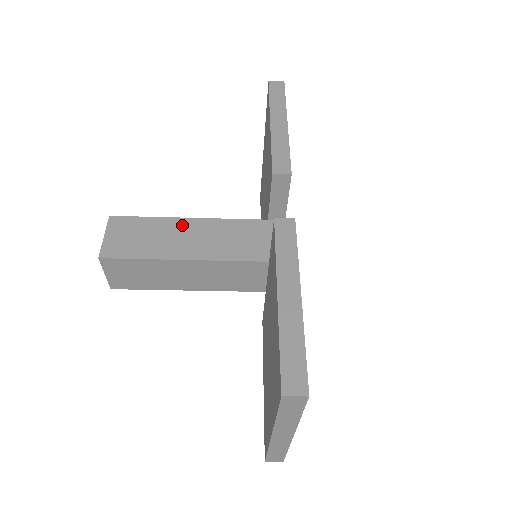
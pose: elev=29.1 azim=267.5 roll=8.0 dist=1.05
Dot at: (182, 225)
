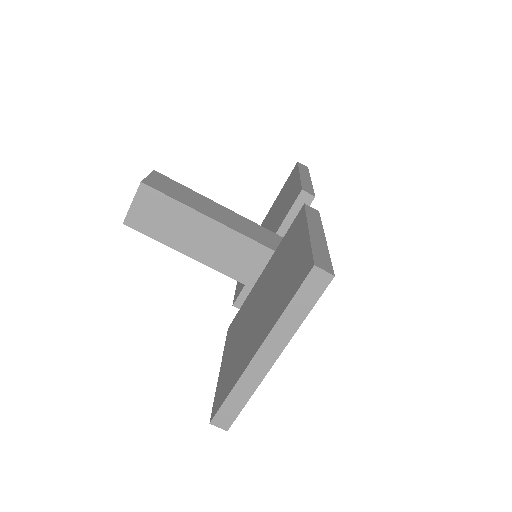
Dot at: (210, 202)
